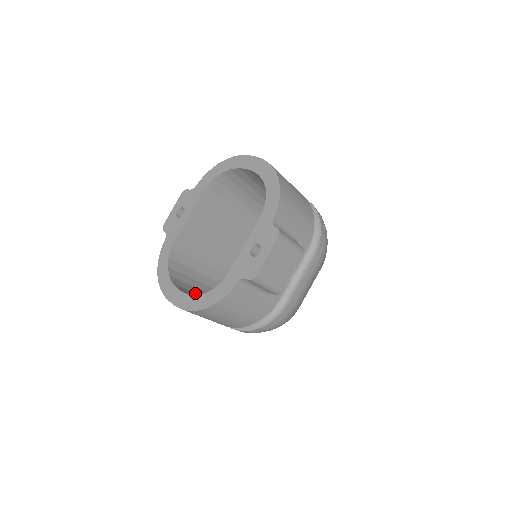
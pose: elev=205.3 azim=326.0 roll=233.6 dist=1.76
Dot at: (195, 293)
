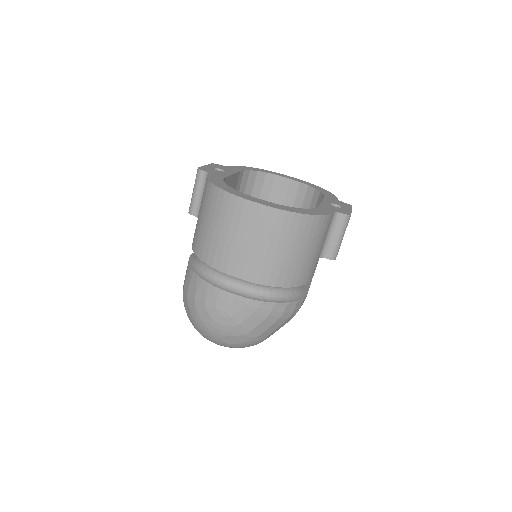
Dot at: occluded
